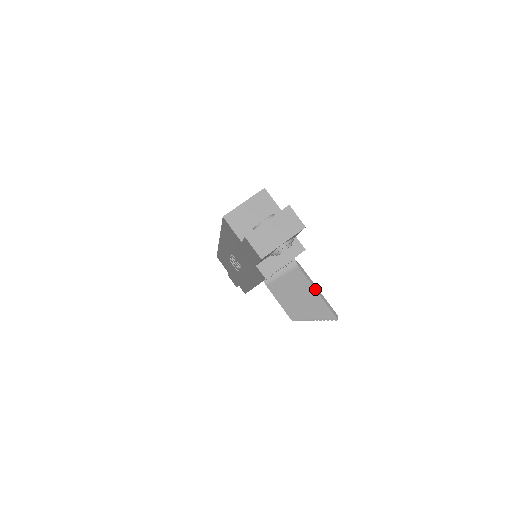
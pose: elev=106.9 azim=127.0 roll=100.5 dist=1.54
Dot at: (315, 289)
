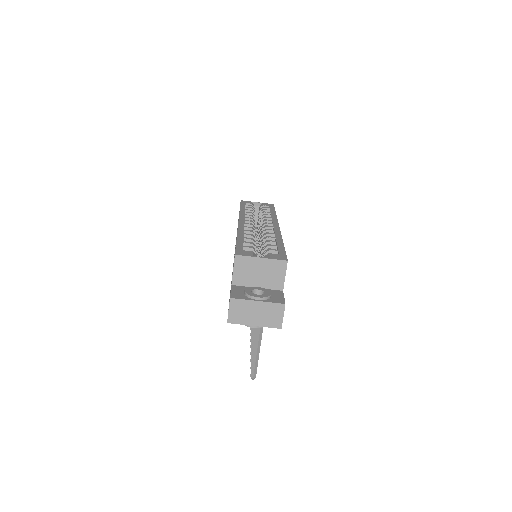
Dot at: (257, 350)
